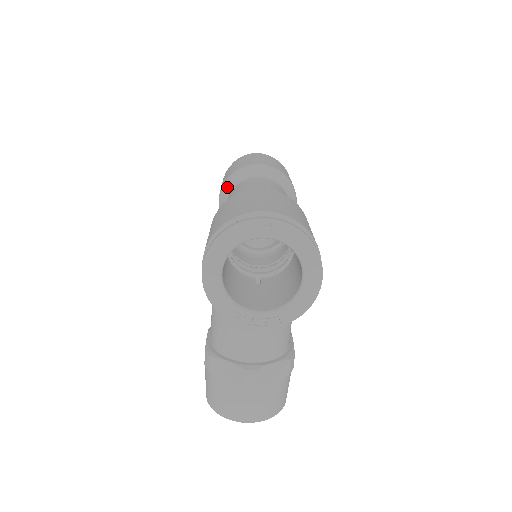
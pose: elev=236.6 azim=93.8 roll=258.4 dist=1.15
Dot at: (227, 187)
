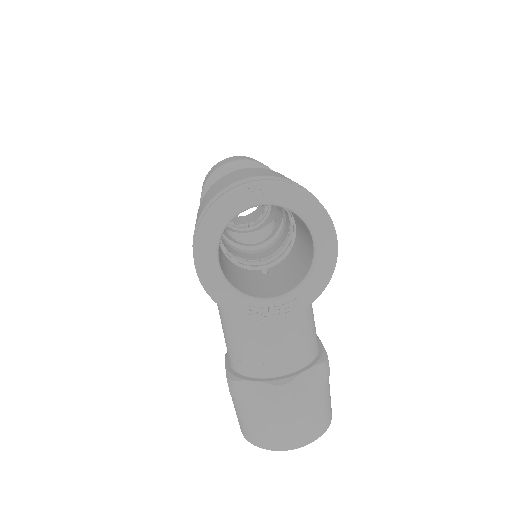
Dot at: occluded
